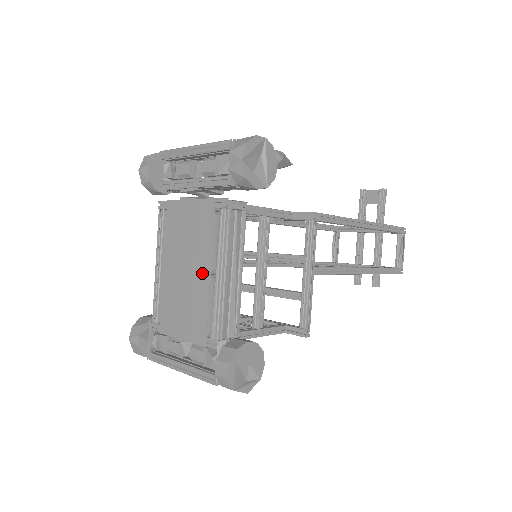
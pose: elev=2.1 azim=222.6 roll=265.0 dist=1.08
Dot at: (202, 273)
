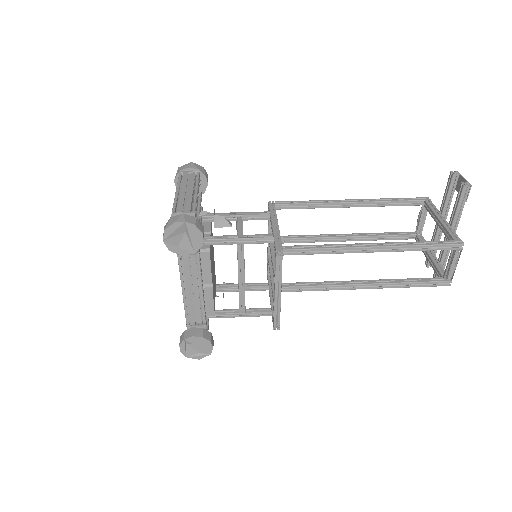
Dot at: occluded
